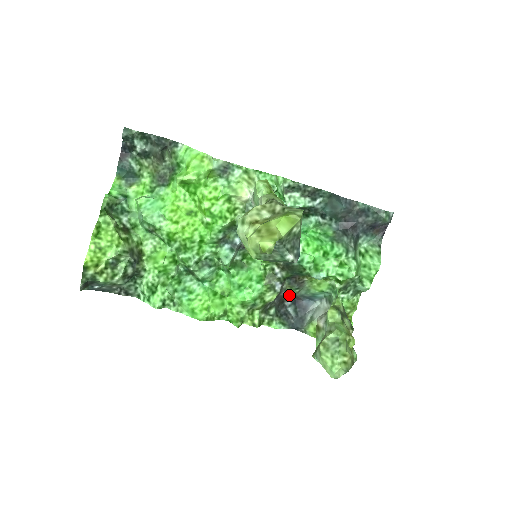
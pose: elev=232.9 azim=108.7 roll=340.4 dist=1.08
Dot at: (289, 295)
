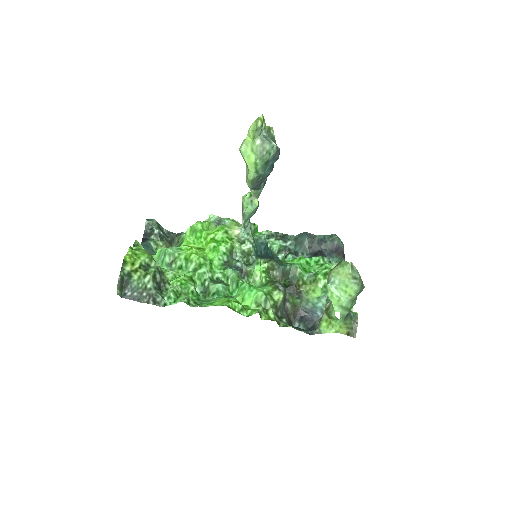
Dot at: (294, 310)
